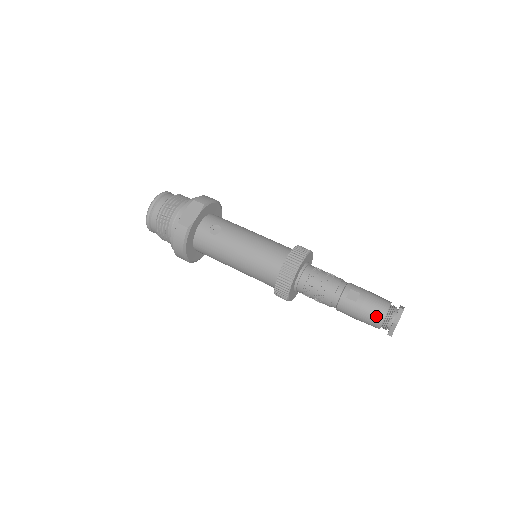
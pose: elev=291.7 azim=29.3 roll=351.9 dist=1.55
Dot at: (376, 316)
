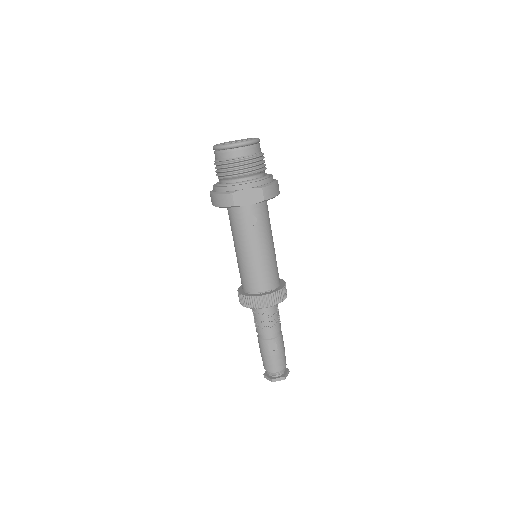
Dot at: (269, 367)
